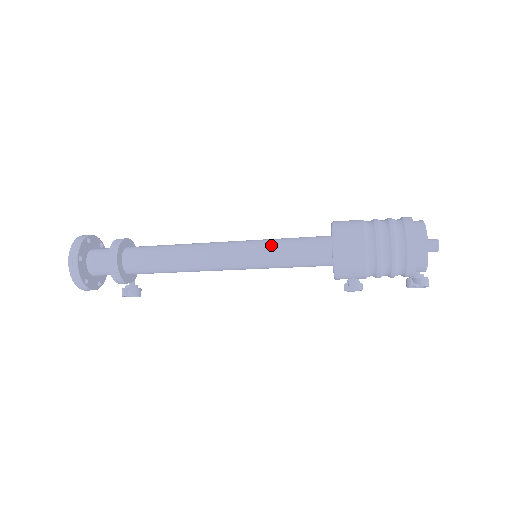
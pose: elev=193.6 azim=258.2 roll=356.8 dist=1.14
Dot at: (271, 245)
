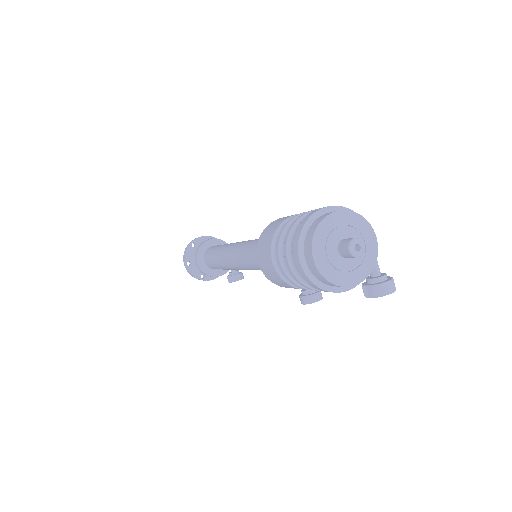
Dot at: (247, 252)
